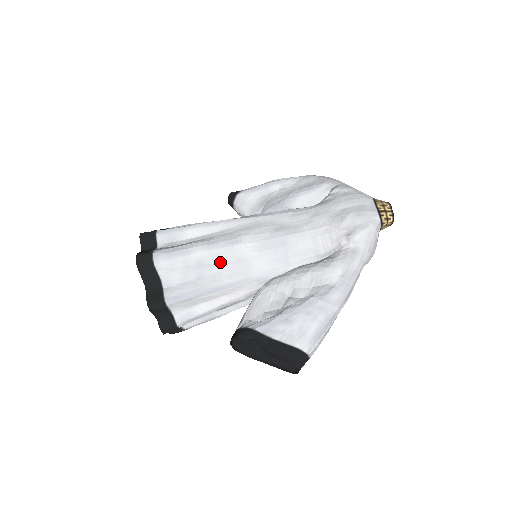
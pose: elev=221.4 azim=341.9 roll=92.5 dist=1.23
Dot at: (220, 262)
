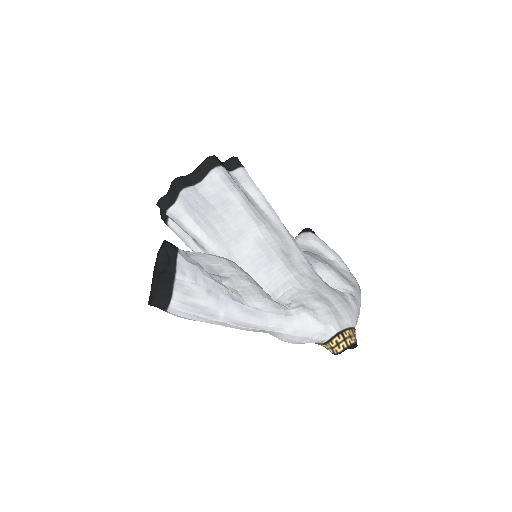
Dot at: (234, 216)
